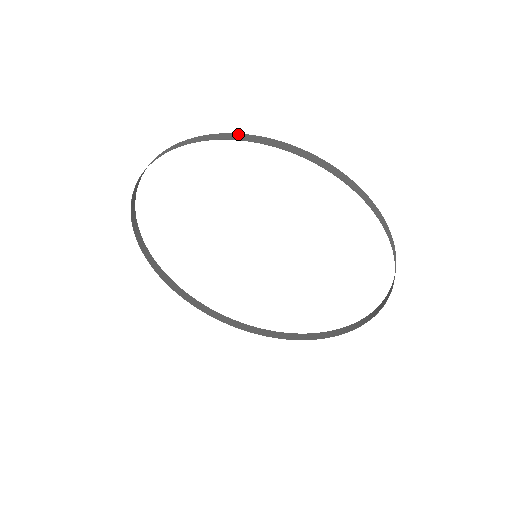
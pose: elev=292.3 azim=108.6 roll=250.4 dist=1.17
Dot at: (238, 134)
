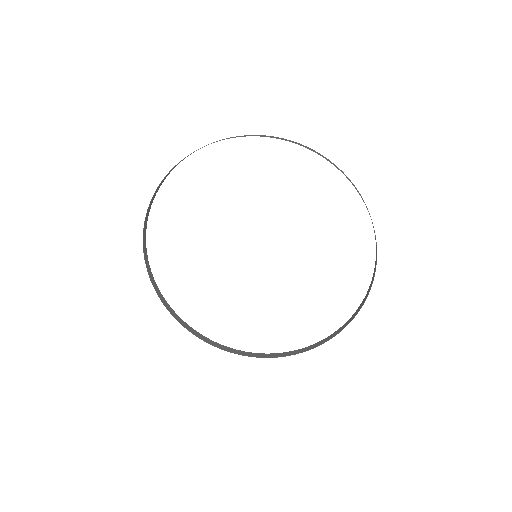
Dot at: (257, 135)
